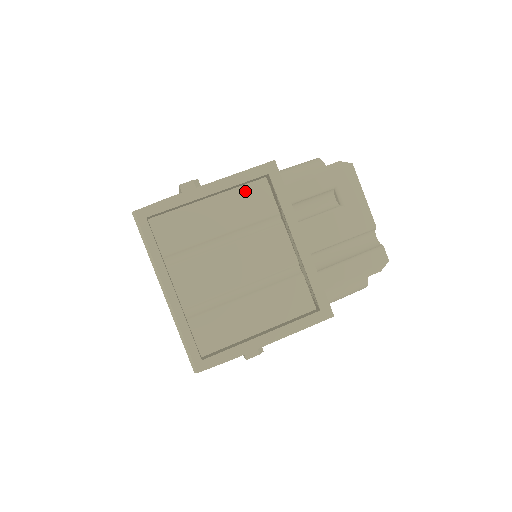
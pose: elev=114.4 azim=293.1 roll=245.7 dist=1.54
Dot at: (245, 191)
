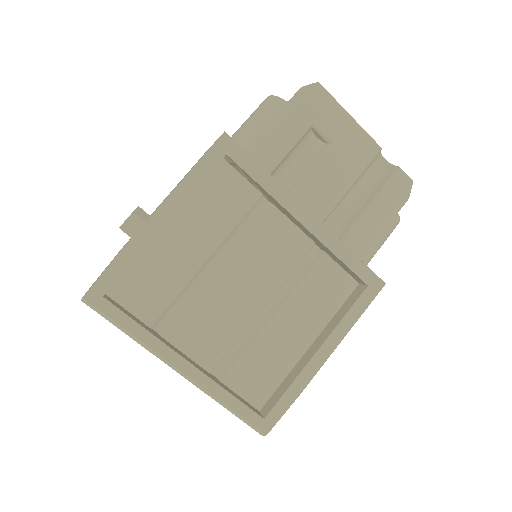
Dot at: (206, 190)
